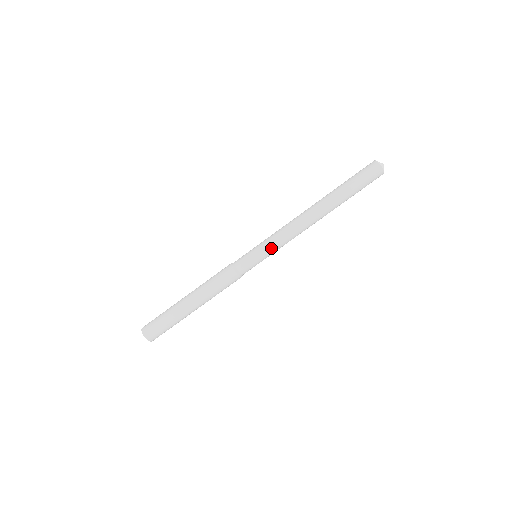
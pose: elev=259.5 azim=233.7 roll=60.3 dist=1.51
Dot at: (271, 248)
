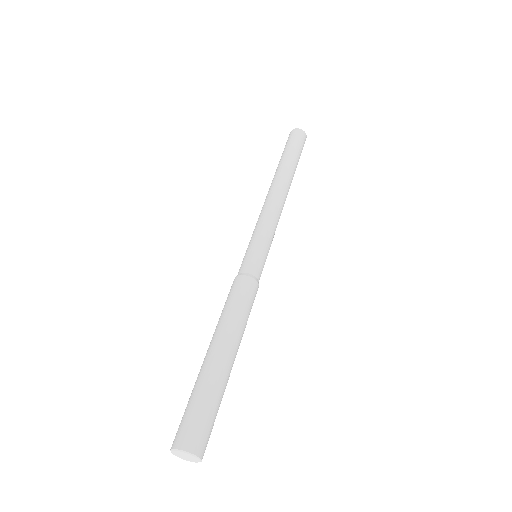
Dot at: (265, 232)
